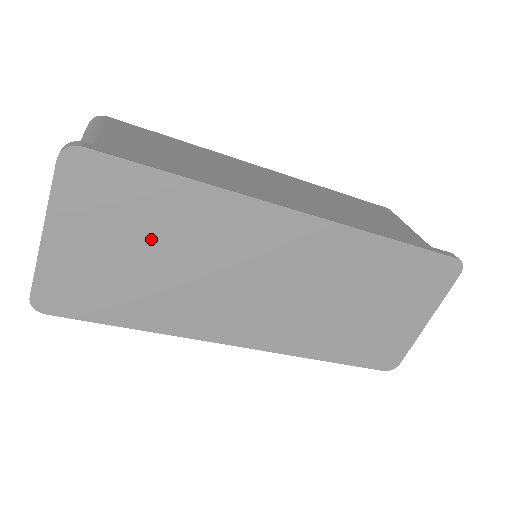
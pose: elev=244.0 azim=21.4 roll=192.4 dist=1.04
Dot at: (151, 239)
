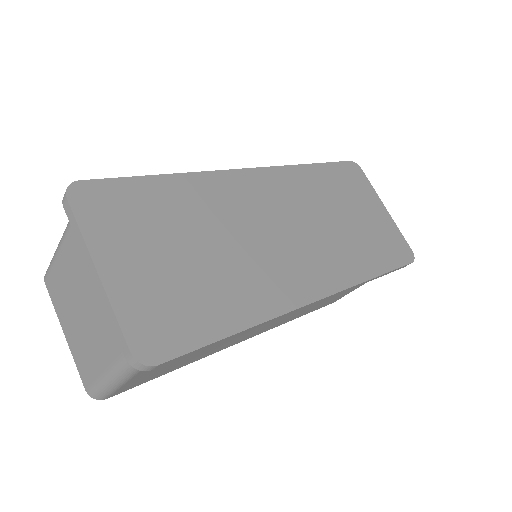
Dot at: (182, 233)
